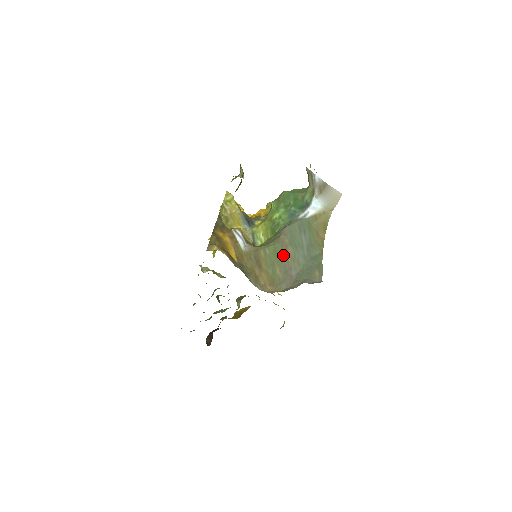
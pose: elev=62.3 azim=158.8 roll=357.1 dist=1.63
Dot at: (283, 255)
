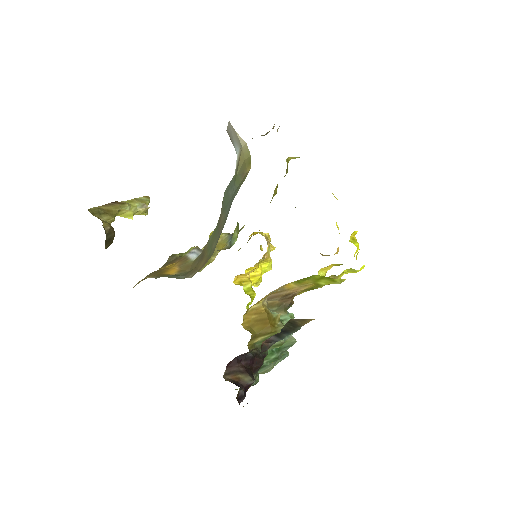
Dot at: (219, 227)
